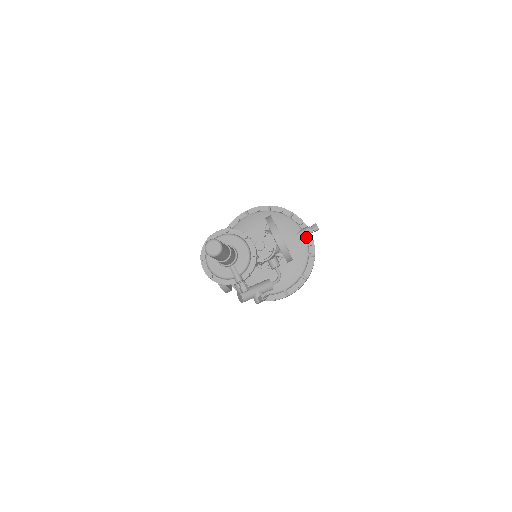
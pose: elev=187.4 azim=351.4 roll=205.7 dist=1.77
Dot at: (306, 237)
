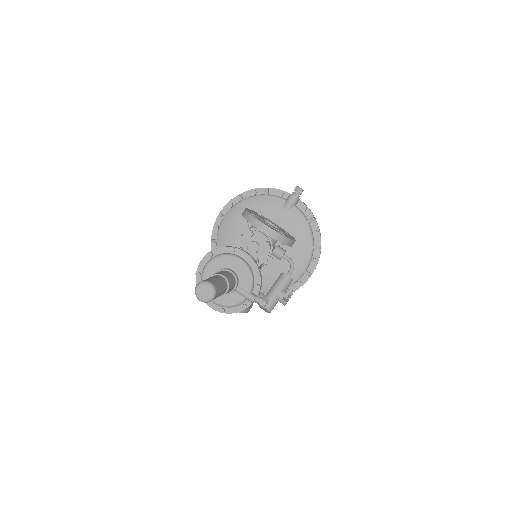
Dot at: (295, 205)
